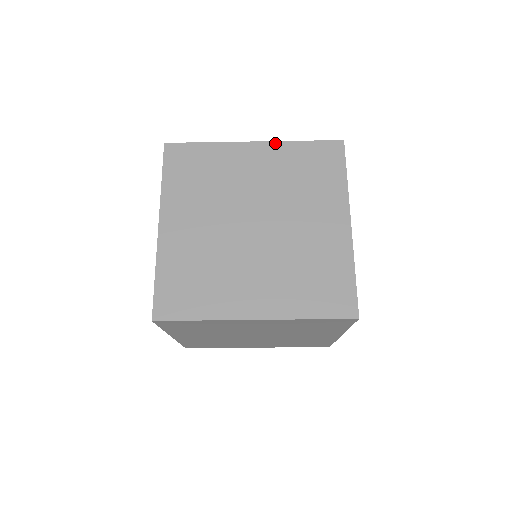
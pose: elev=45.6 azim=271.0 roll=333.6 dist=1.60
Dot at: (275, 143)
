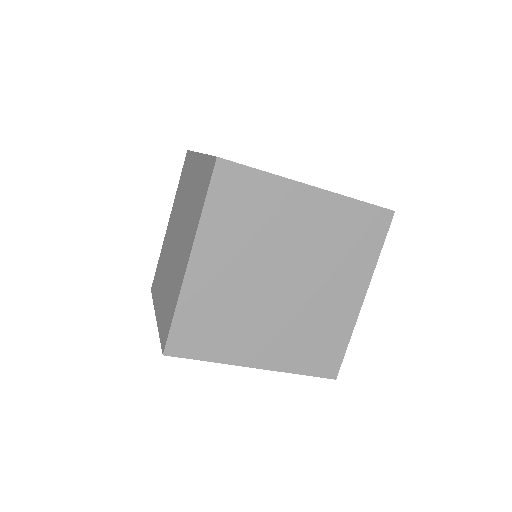
Dot at: (333, 195)
